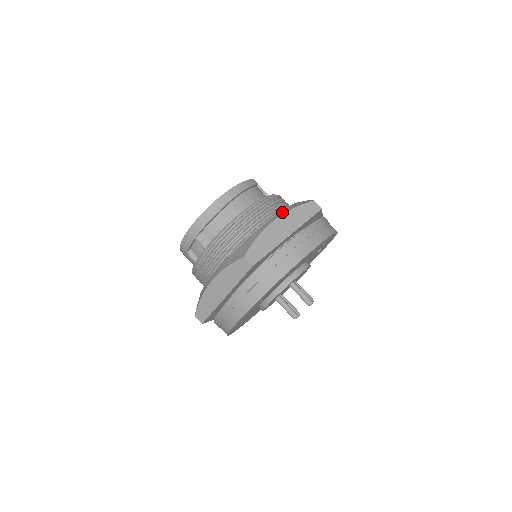
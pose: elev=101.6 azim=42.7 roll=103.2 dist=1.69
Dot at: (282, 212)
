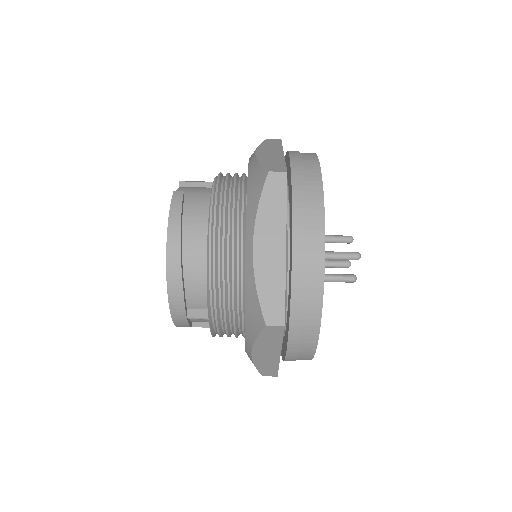
Dot at: (250, 224)
